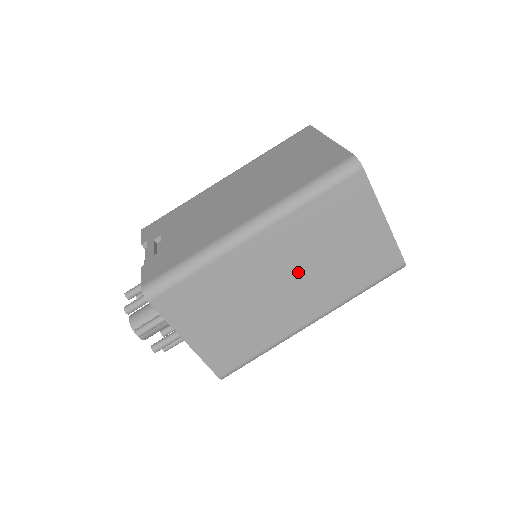
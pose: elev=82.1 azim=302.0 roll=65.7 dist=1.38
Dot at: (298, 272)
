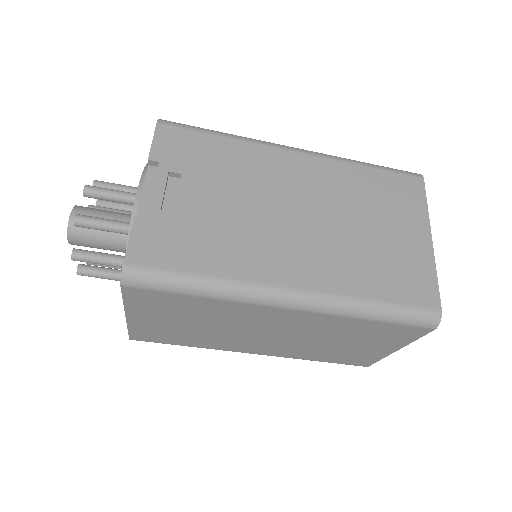
Dot at: (287, 336)
